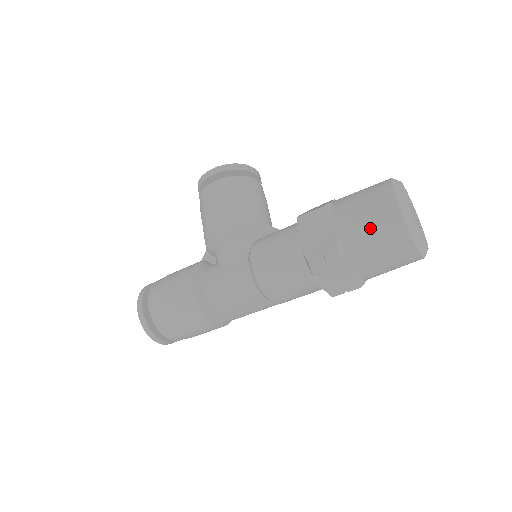
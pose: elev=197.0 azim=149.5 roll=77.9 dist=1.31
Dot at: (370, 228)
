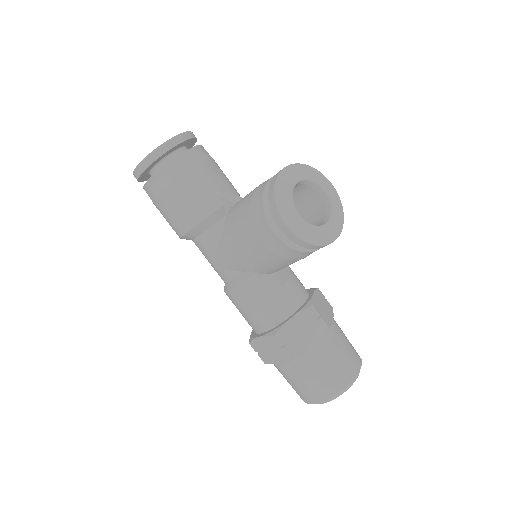
Dot at: (291, 384)
